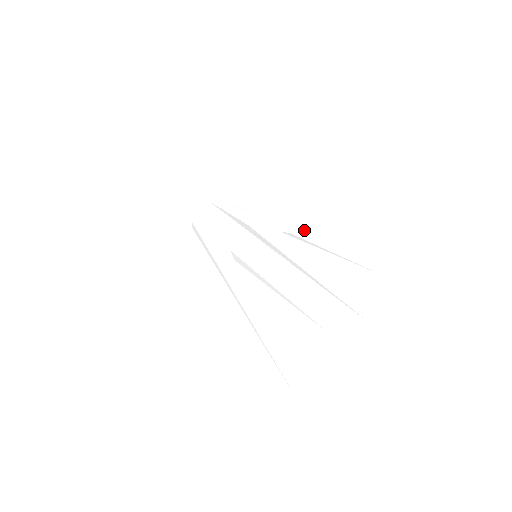
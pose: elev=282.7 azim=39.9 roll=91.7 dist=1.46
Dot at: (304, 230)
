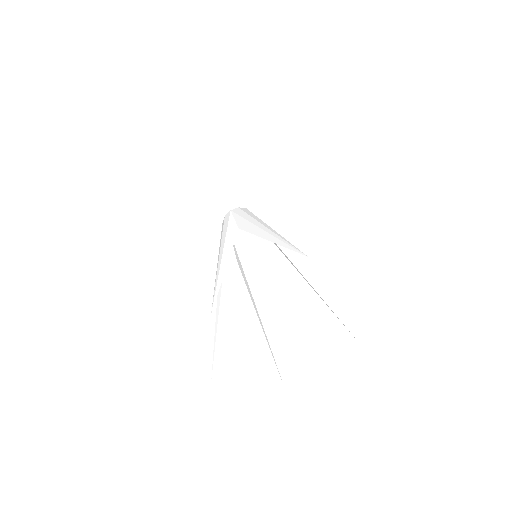
Dot at: (303, 240)
